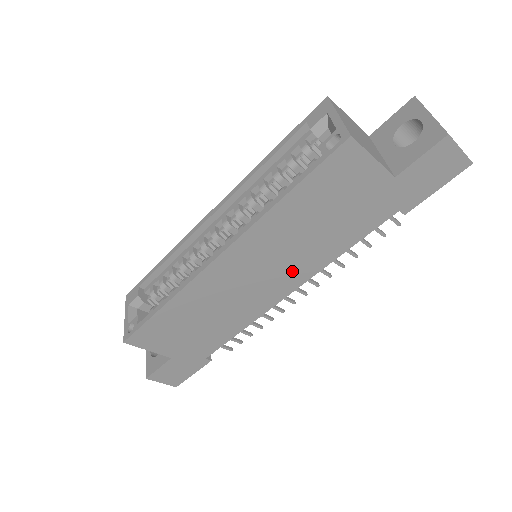
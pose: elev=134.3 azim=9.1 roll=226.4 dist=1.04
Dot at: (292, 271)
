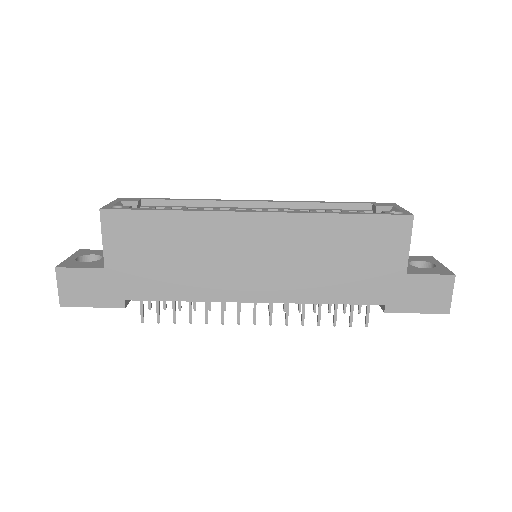
Dot at: (281, 282)
